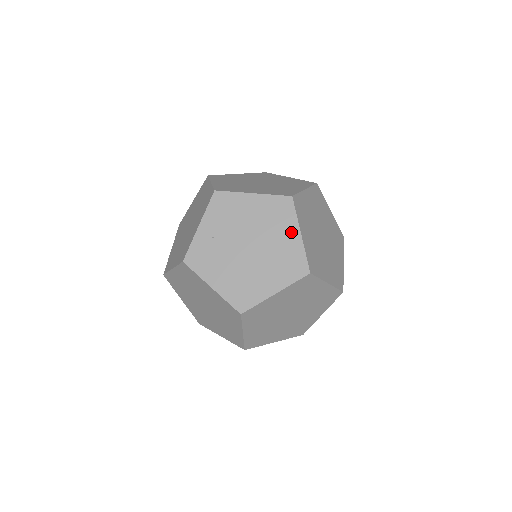
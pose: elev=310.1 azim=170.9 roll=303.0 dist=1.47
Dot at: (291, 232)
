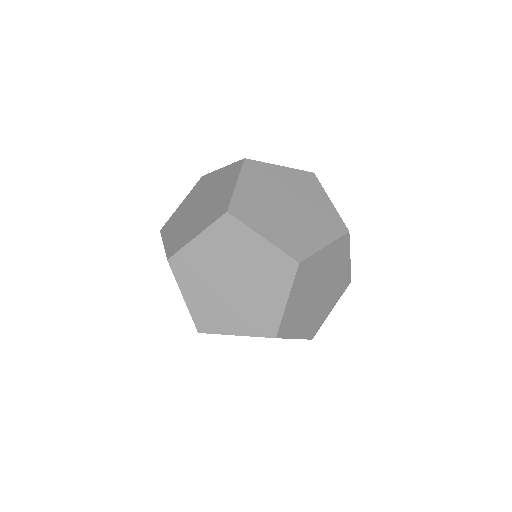
Dot at: (322, 237)
